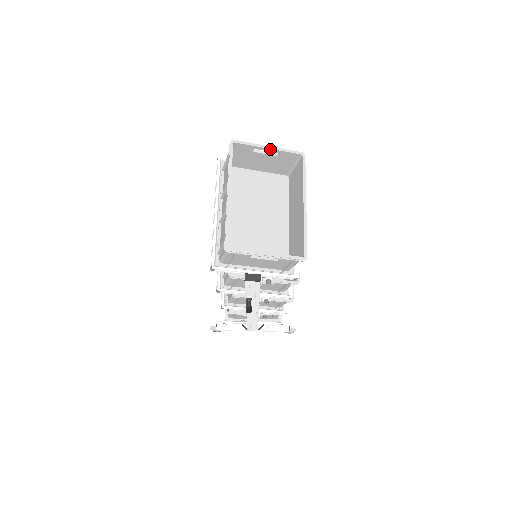
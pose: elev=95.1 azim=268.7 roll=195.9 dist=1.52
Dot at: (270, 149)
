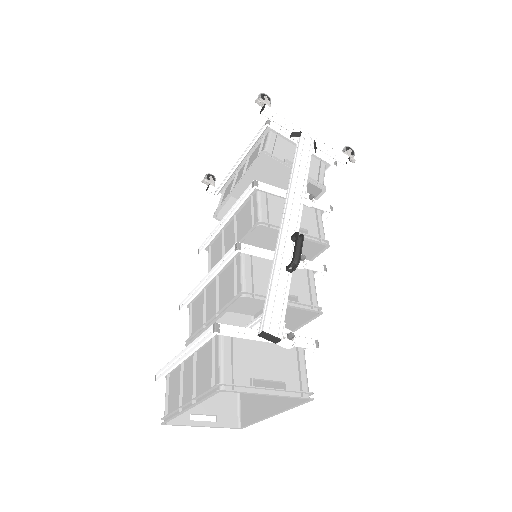
Dot at: (270, 395)
